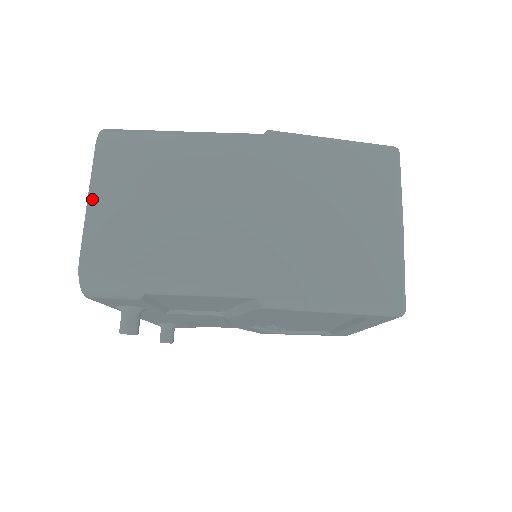
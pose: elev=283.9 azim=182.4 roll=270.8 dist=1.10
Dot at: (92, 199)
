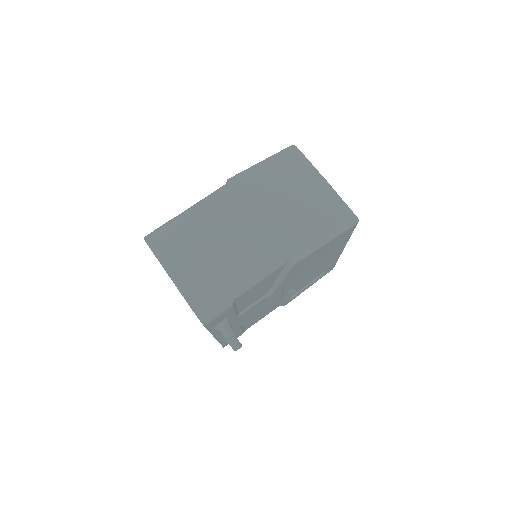
Dot at: (171, 274)
